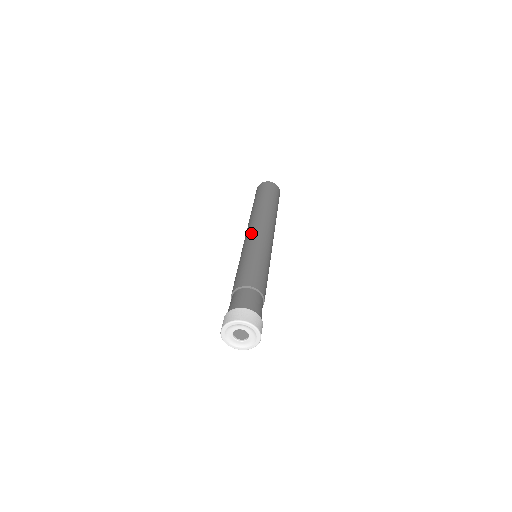
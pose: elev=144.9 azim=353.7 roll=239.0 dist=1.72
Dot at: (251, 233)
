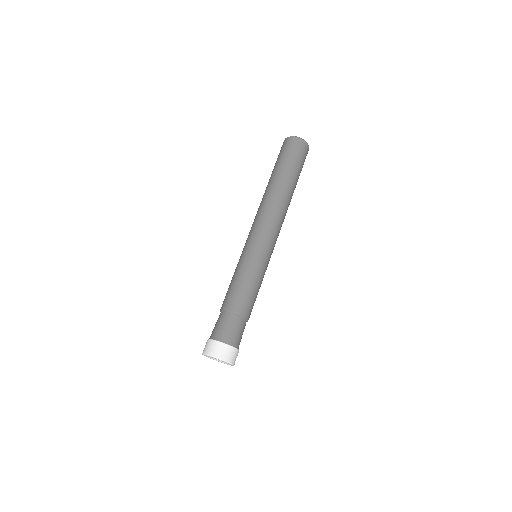
Dot at: (251, 231)
